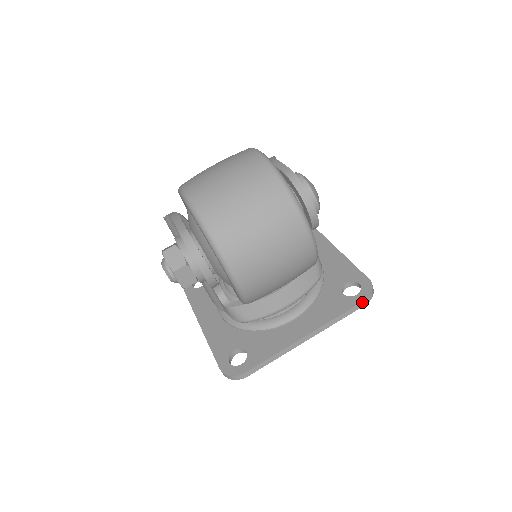
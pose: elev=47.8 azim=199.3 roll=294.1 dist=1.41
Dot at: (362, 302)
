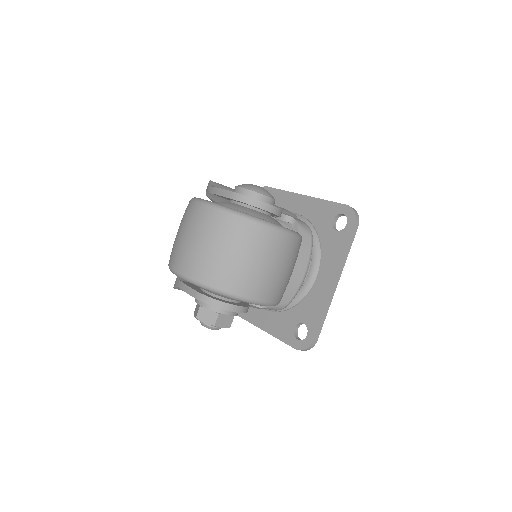
Dot at: (354, 227)
